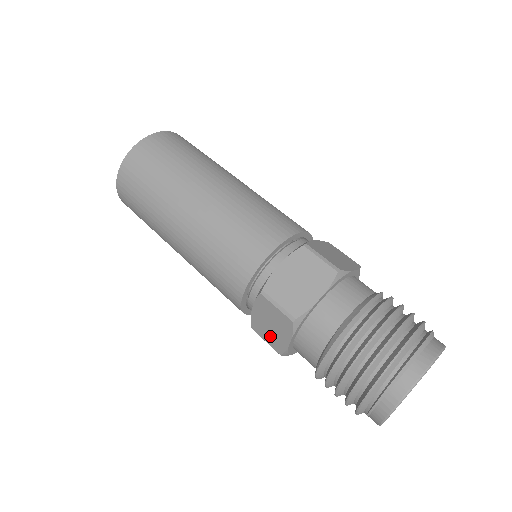
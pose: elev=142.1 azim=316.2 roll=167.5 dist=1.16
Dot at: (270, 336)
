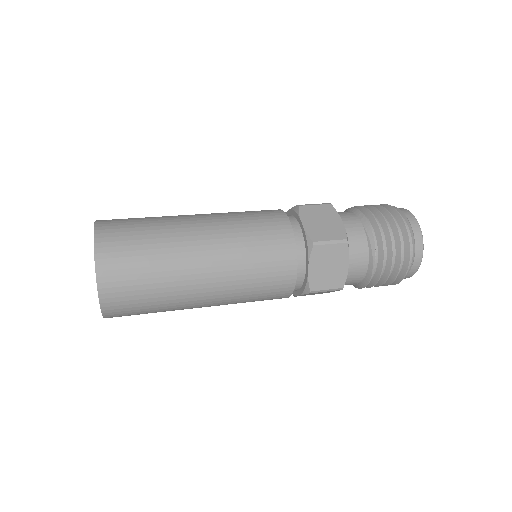
Dot at: (330, 279)
